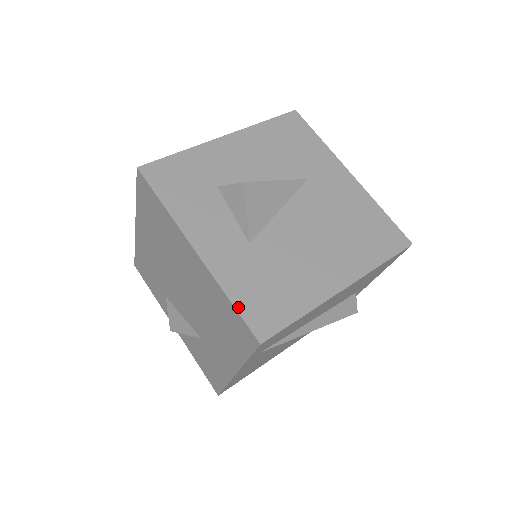
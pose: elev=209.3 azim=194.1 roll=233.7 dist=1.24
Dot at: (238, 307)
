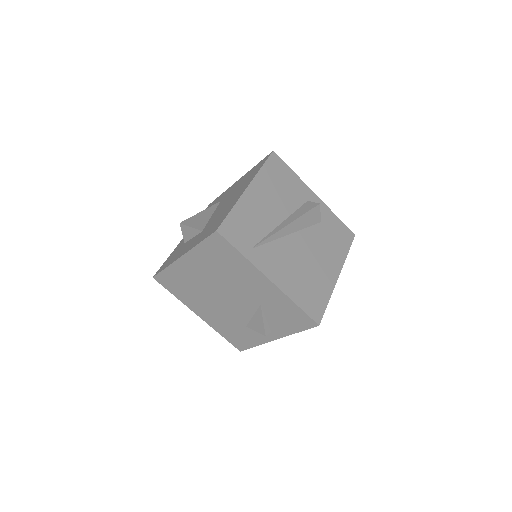
Dot at: (203, 239)
